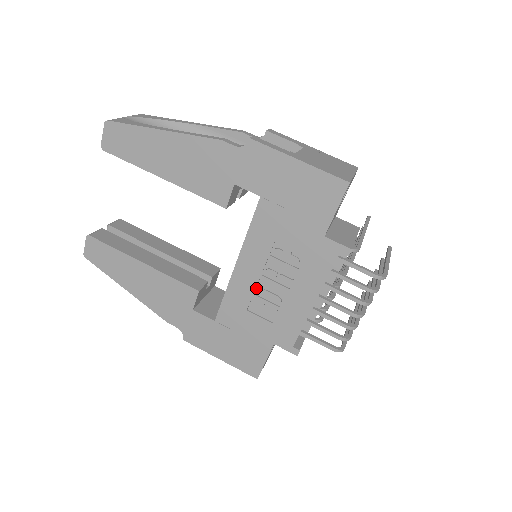
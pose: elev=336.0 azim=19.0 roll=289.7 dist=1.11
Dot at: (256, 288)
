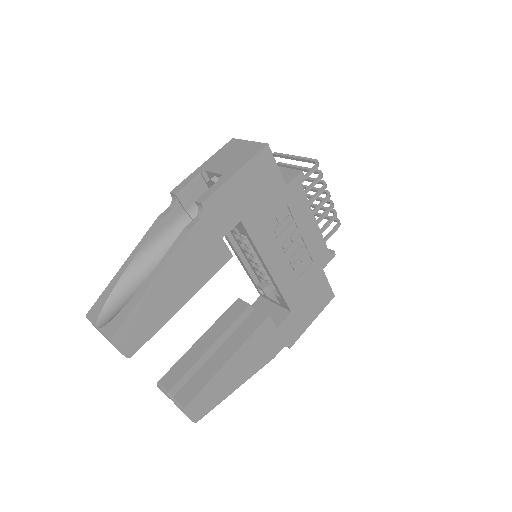
Dot at: (288, 263)
